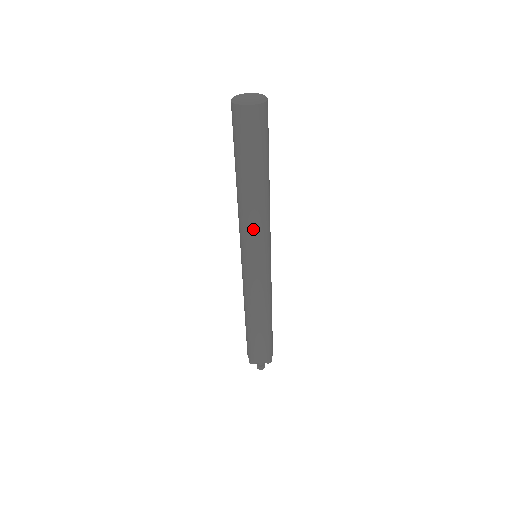
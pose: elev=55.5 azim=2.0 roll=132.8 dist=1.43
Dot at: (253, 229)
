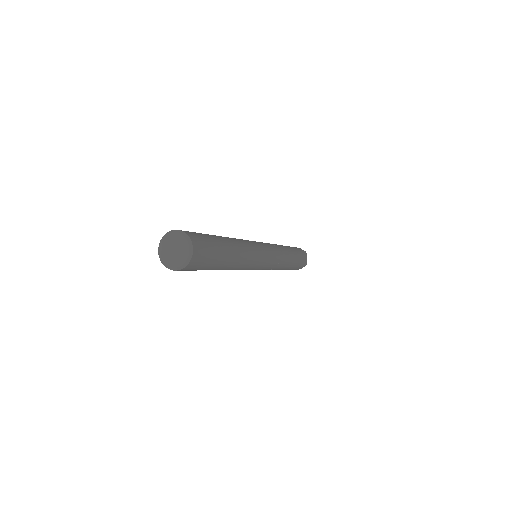
Dot at: (249, 267)
